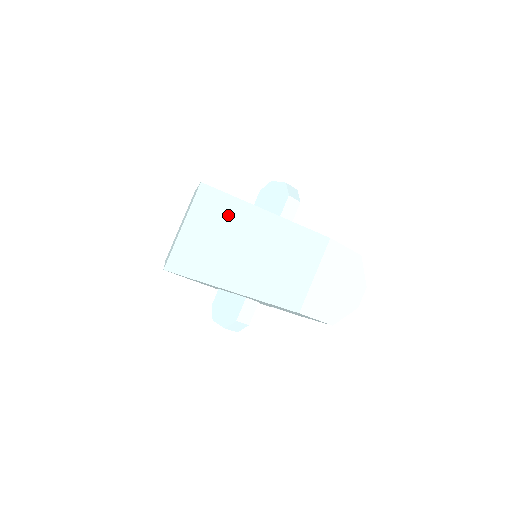
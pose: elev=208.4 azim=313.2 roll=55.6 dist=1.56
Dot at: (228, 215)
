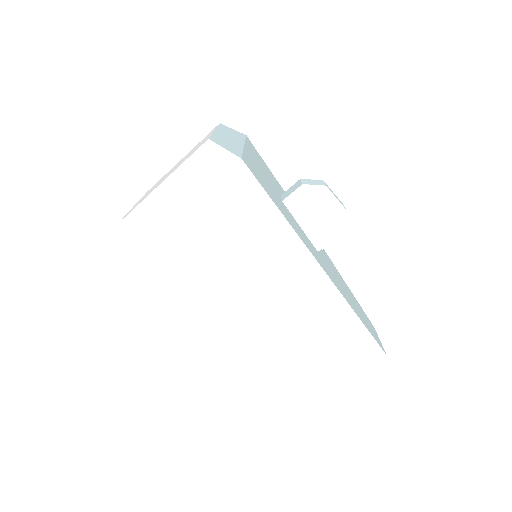
Dot at: (279, 256)
